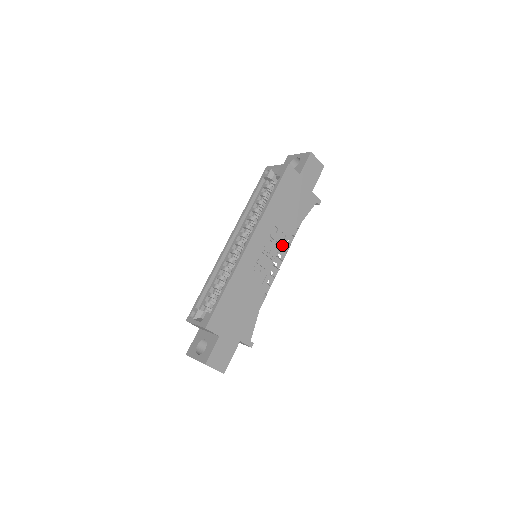
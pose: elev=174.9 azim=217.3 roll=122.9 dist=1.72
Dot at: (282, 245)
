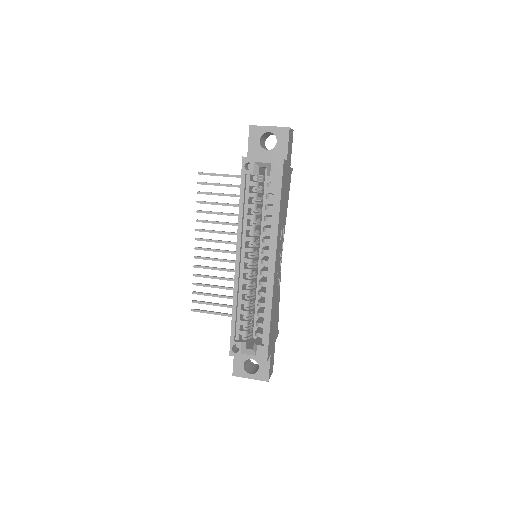
Dot at: (283, 239)
